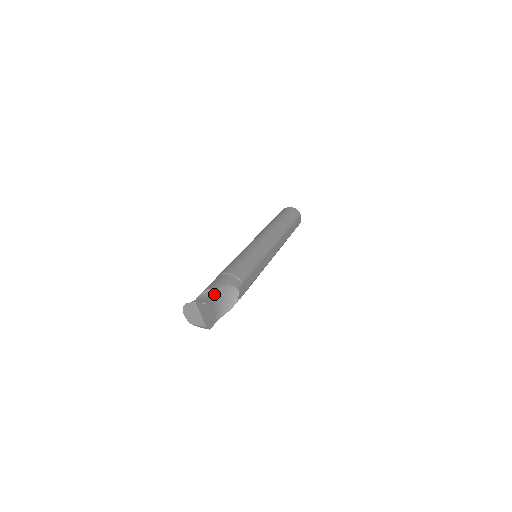
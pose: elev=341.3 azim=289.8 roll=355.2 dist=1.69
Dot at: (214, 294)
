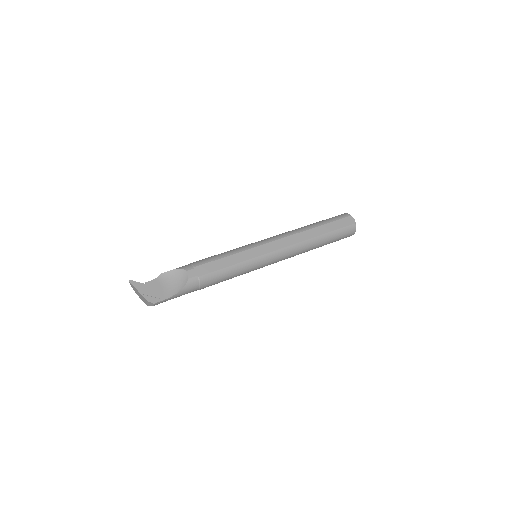
Dot at: (161, 278)
